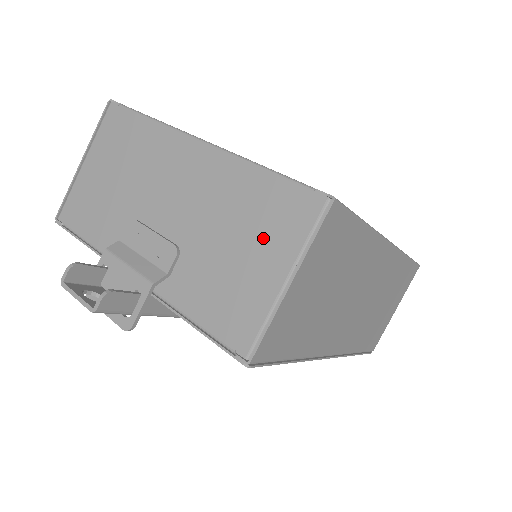
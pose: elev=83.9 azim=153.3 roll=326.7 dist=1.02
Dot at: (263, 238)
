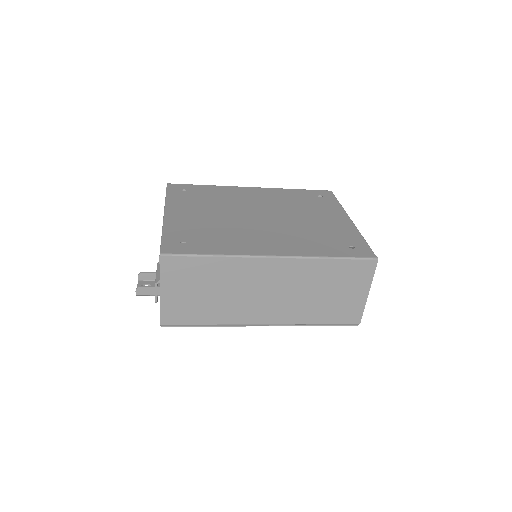
Dot at: occluded
